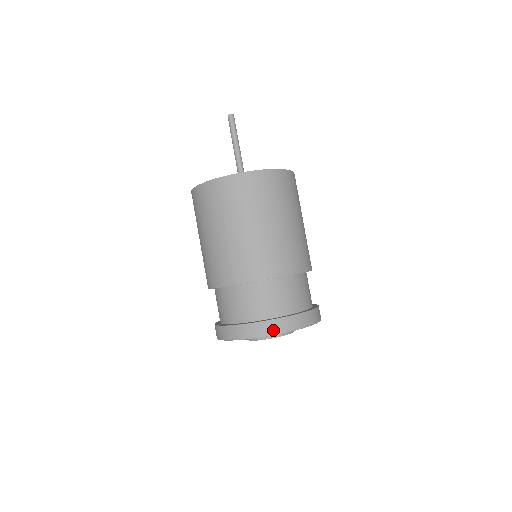
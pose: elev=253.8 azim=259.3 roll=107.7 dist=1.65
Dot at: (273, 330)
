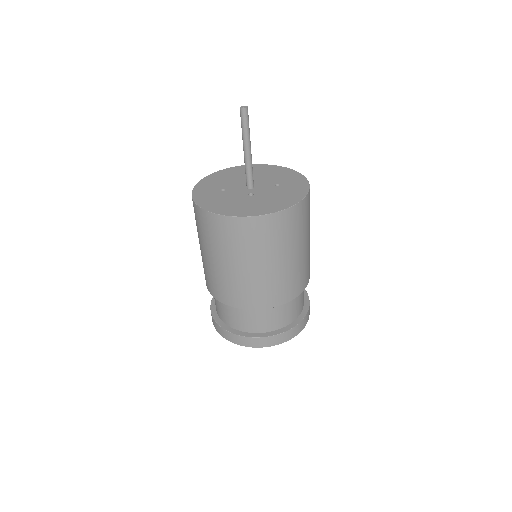
Dot at: (269, 343)
